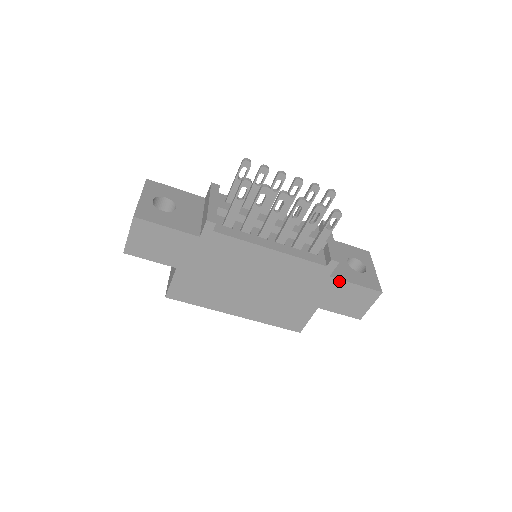
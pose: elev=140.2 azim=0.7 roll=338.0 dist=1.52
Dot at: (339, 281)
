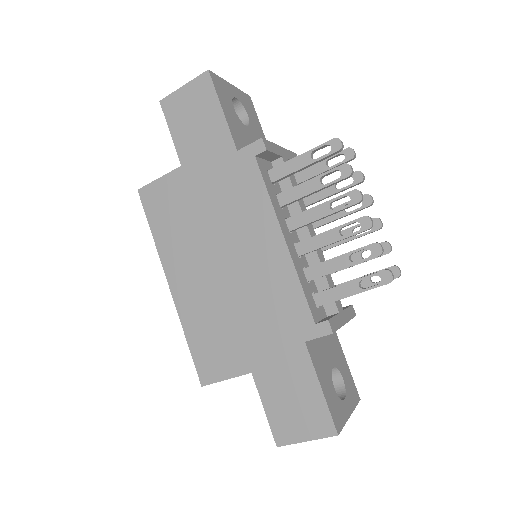
Dot at: (308, 360)
